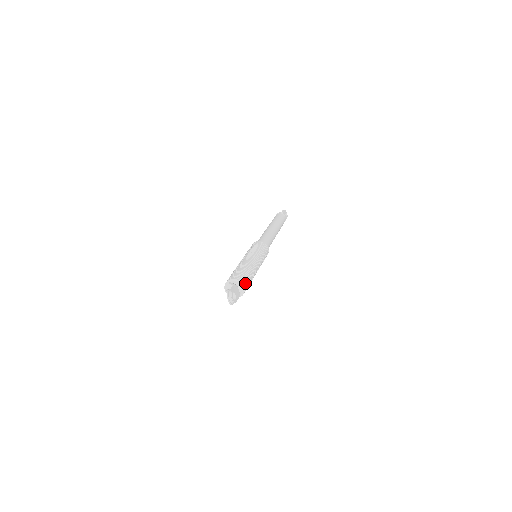
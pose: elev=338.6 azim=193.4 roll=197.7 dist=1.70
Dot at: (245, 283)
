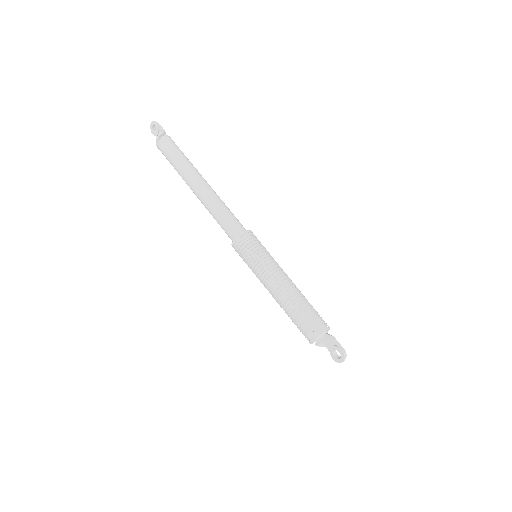
Dot at: occluded
